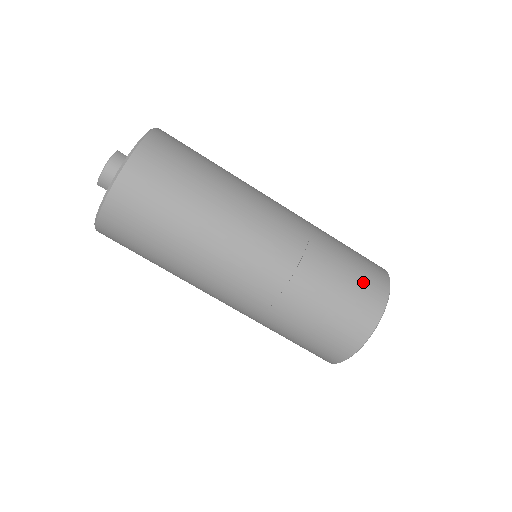
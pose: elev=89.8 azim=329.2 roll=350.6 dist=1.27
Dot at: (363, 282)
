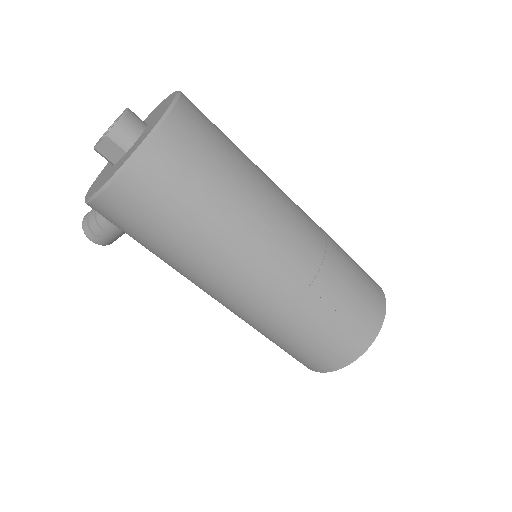
Dot at: occluded
